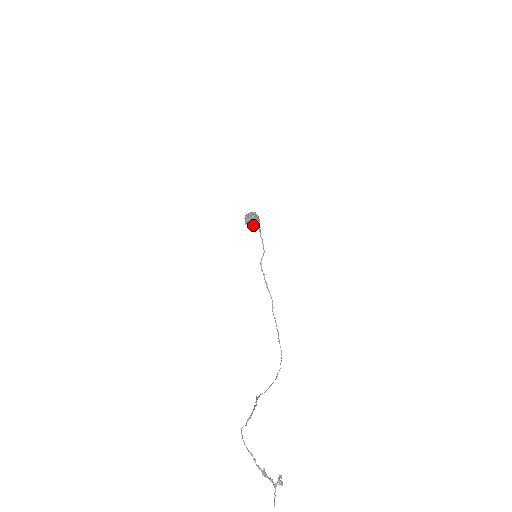
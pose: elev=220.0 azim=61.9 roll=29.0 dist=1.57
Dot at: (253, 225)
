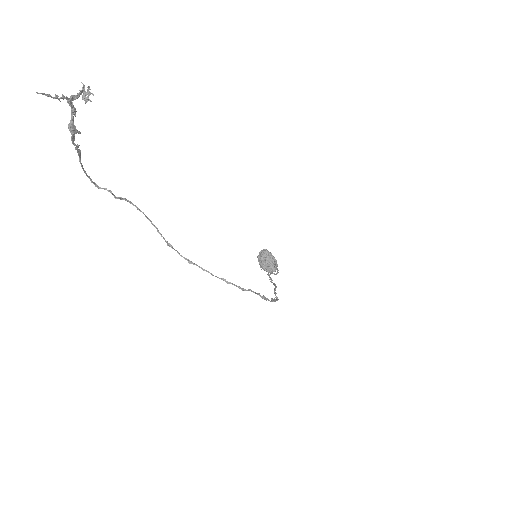
Dot at: (264, 256)
